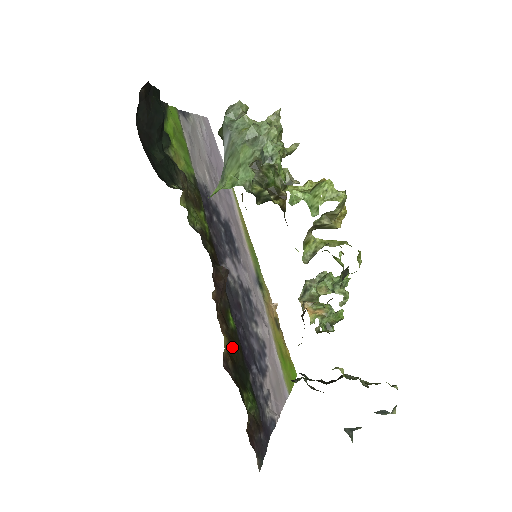
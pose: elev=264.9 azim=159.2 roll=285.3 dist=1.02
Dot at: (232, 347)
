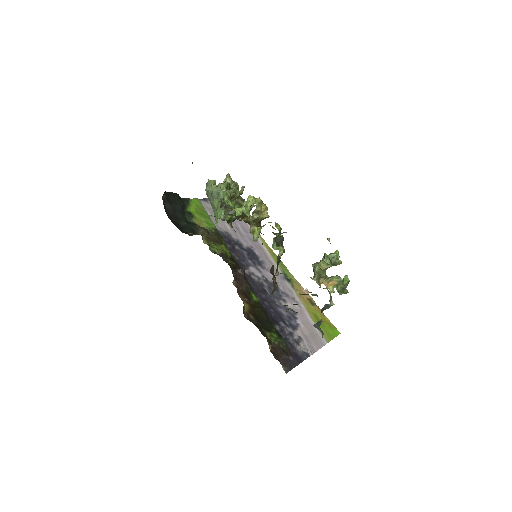
Dot at: (254, 310)
